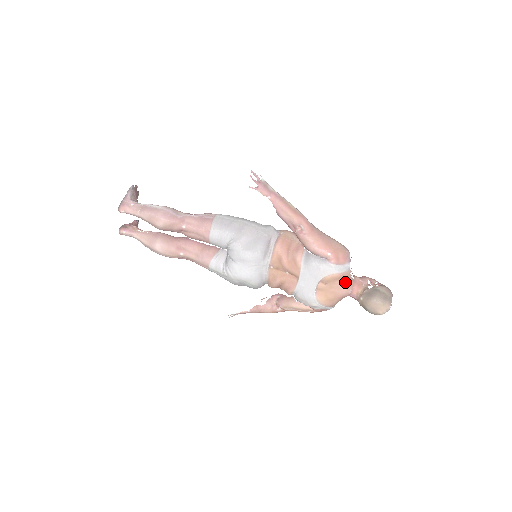
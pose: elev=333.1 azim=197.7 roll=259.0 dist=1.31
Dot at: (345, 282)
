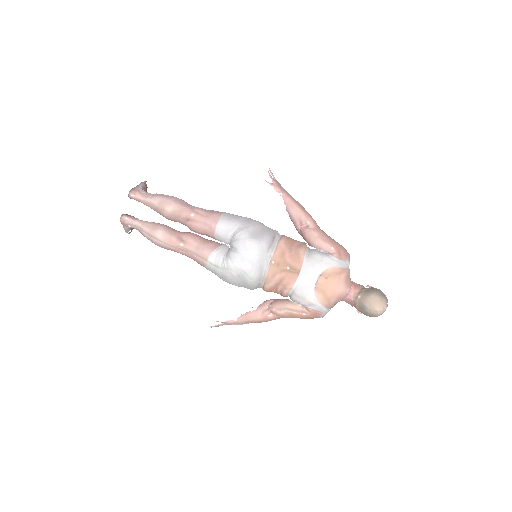
Dot at: (344, 279)
